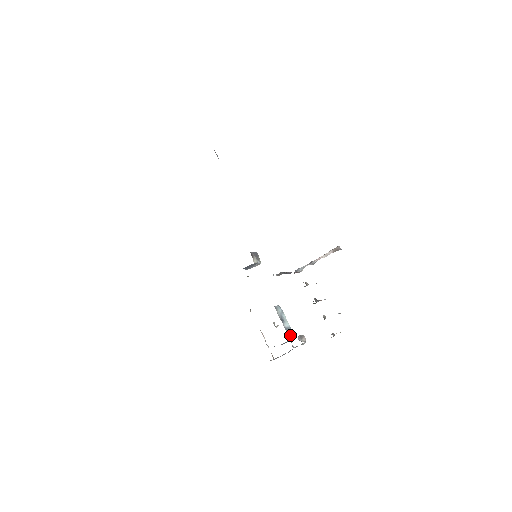
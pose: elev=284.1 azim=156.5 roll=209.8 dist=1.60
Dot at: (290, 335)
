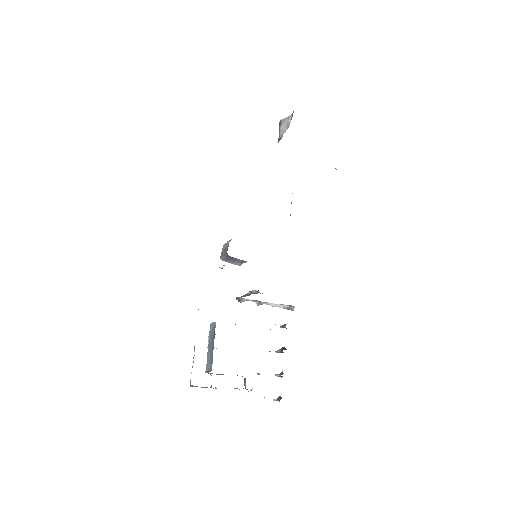
Dot at: occluded
